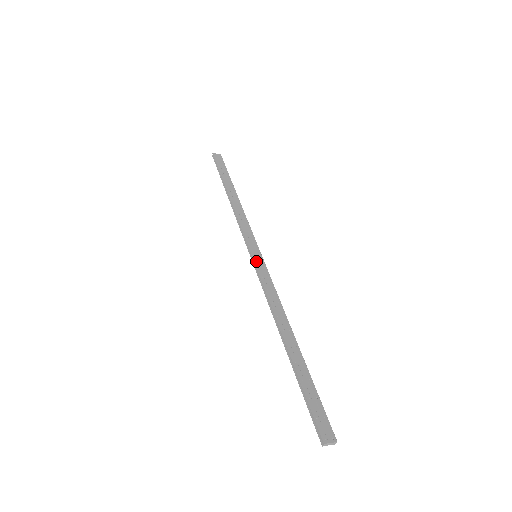
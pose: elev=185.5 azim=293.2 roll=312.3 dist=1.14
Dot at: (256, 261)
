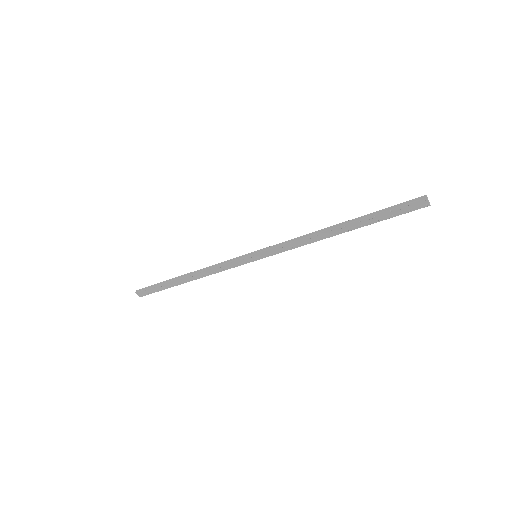
Dot at: (262, 250)
